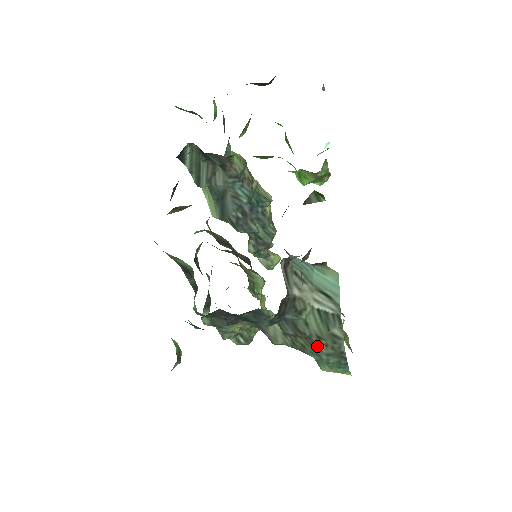
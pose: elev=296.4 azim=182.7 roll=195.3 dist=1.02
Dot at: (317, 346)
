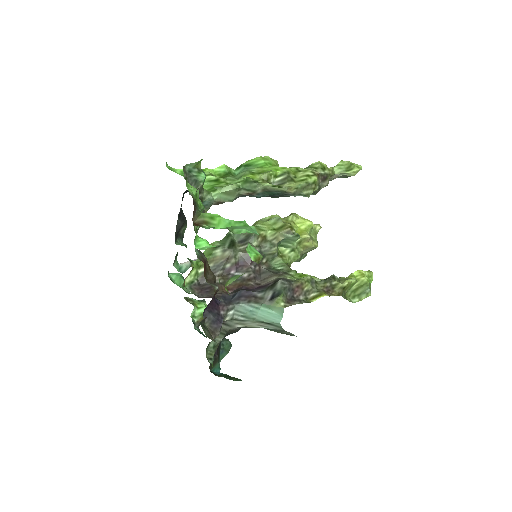
Dot at: occluded
